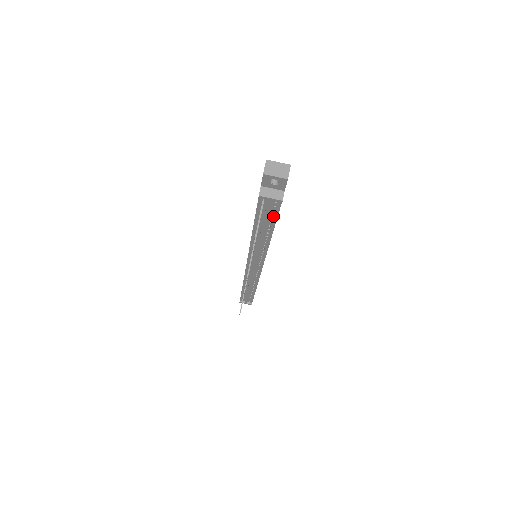
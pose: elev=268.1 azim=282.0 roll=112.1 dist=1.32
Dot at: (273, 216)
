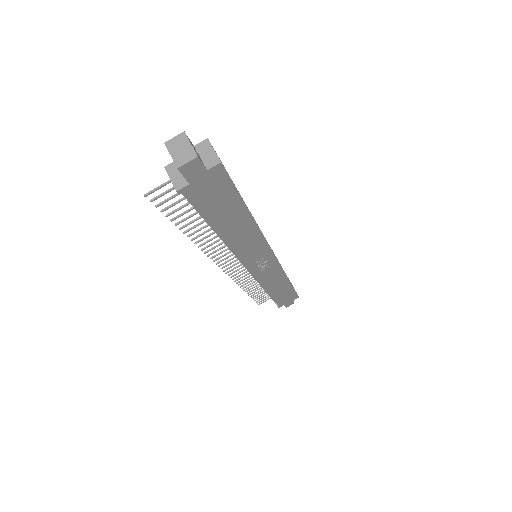
Dot at: (199, 209)
